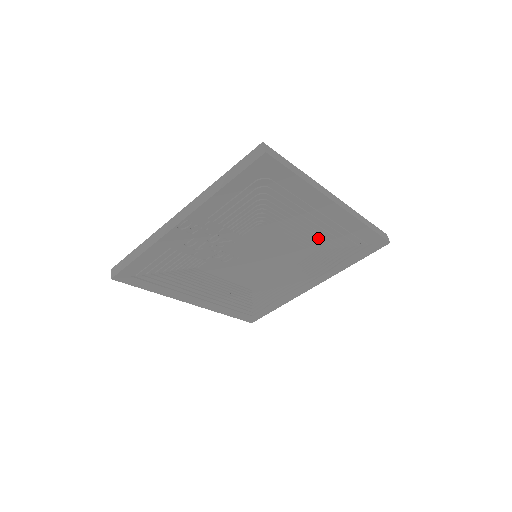
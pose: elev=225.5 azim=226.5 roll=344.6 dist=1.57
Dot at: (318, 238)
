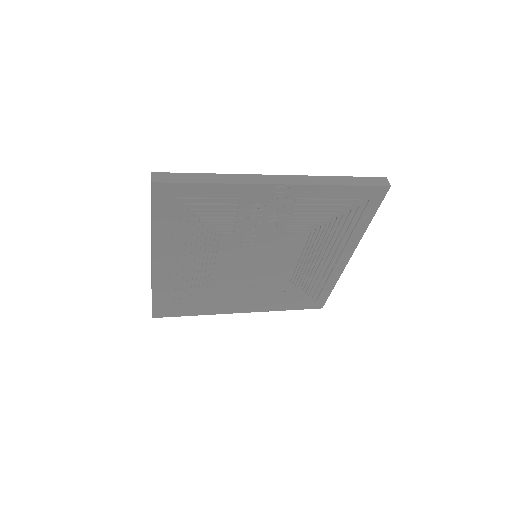
Dot at: (306, 273)
